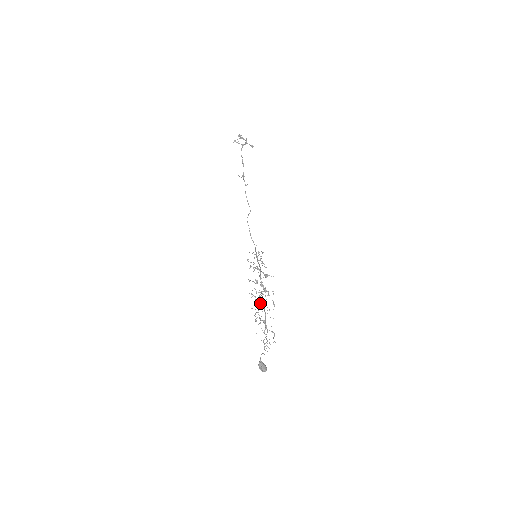
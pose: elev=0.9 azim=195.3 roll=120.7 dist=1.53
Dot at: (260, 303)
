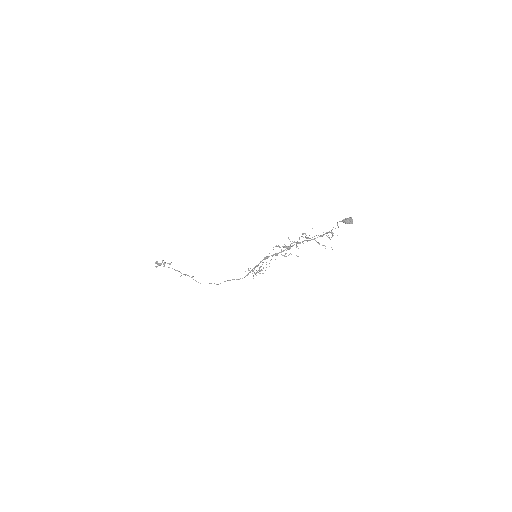
Dot at: occluded
